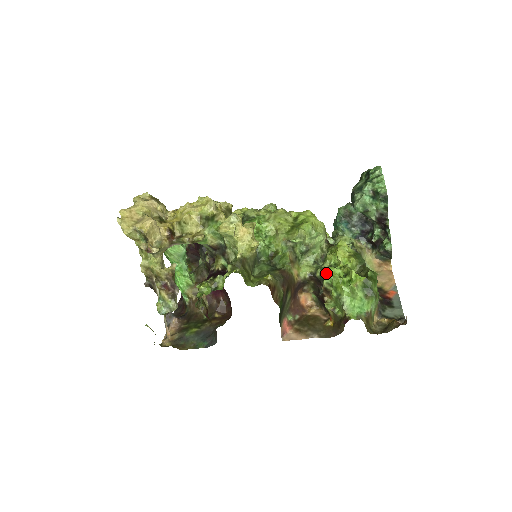
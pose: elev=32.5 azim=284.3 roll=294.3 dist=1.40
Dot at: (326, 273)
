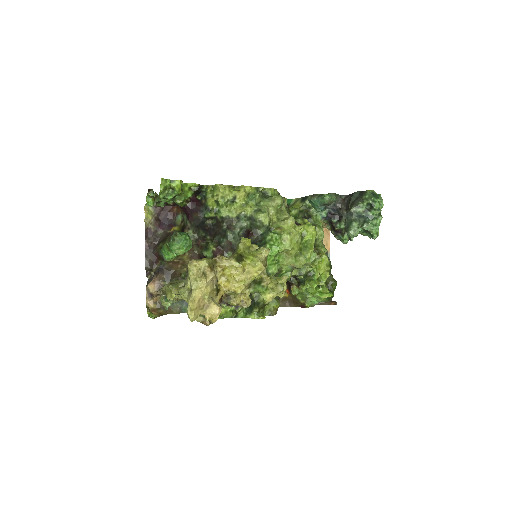
Dot at: (308, 285)
